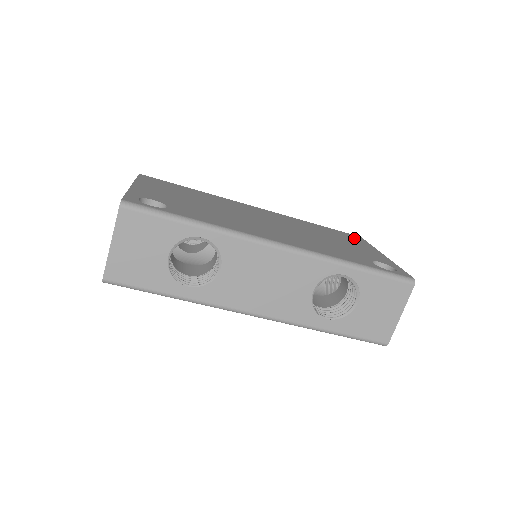
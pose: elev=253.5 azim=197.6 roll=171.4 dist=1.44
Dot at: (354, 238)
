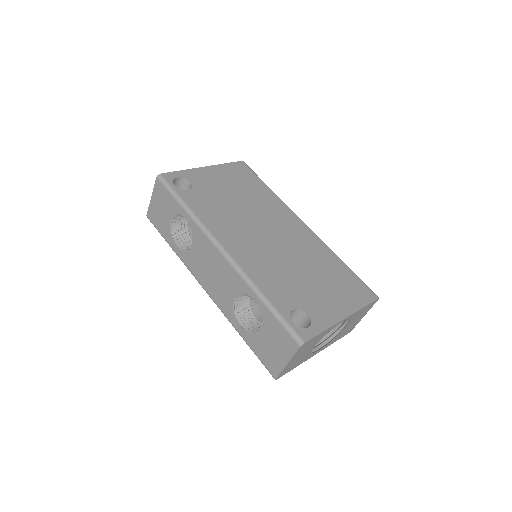
Dot at: (358, 293)
